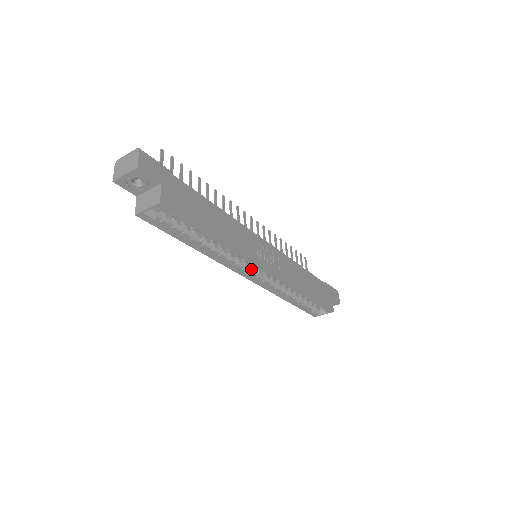
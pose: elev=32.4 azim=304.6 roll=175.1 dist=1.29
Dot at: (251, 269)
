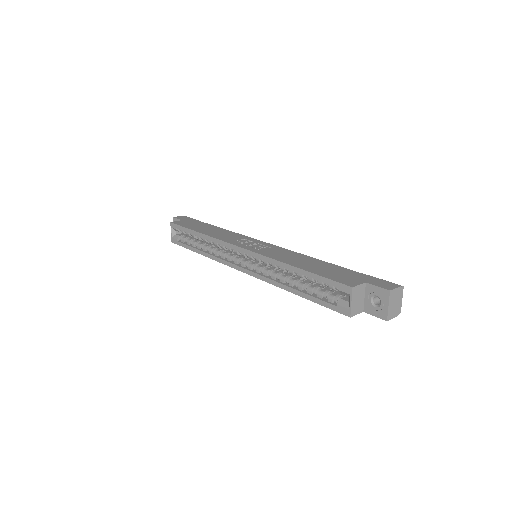
Dot at: (242, 261)
